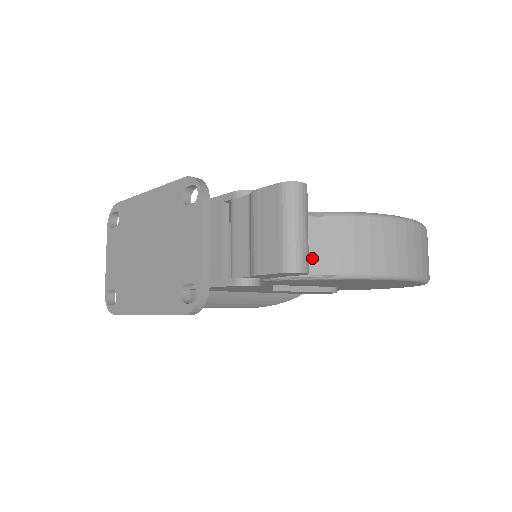
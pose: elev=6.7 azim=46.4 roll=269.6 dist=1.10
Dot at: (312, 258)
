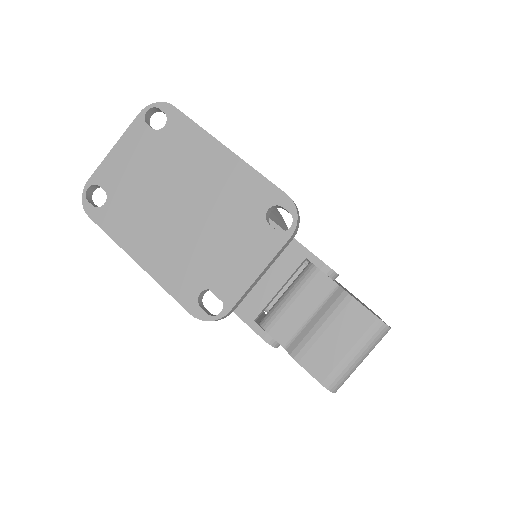
Dot at: occluded
